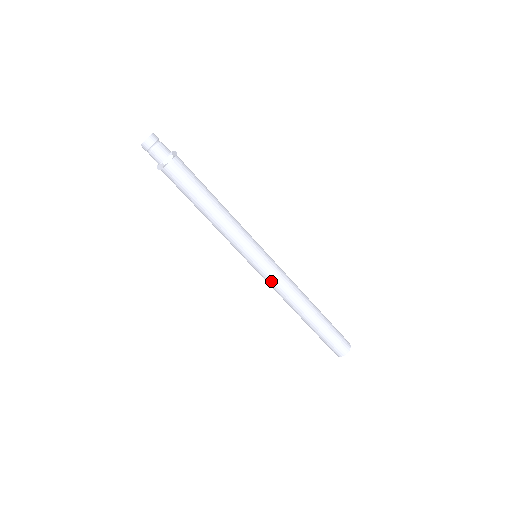
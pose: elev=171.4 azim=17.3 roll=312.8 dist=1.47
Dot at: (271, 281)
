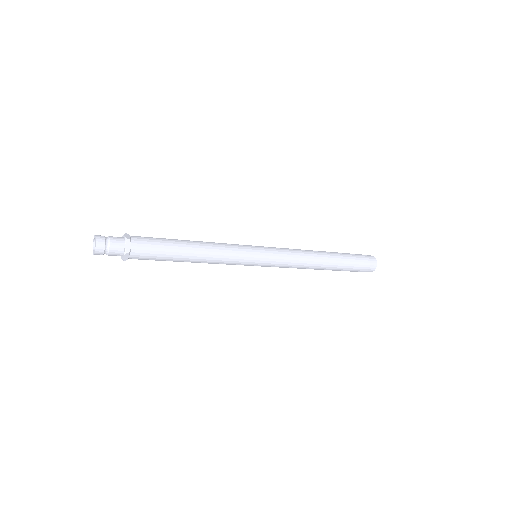
Dot at: (284, 264)
